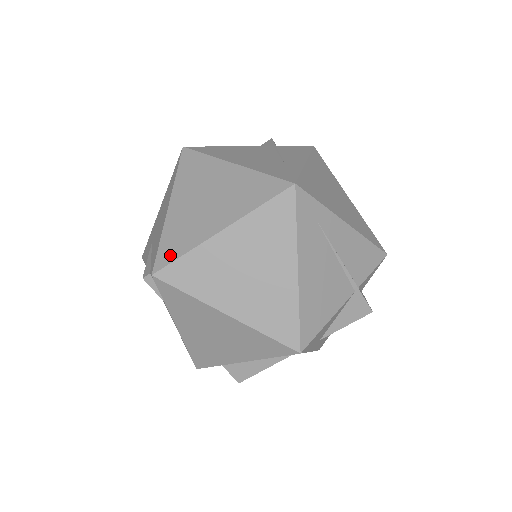
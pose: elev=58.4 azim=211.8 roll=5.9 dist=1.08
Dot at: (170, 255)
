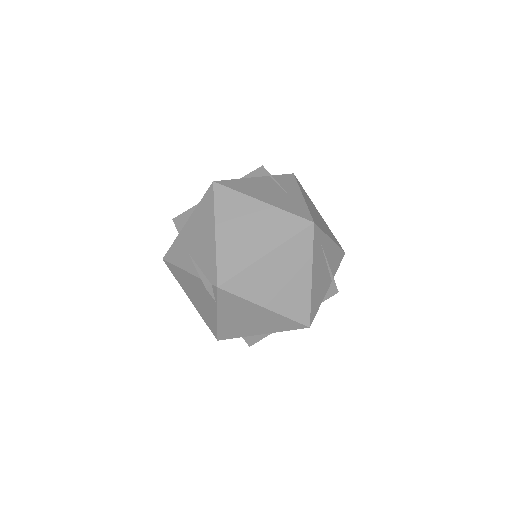
Dot at: (229, 272)
